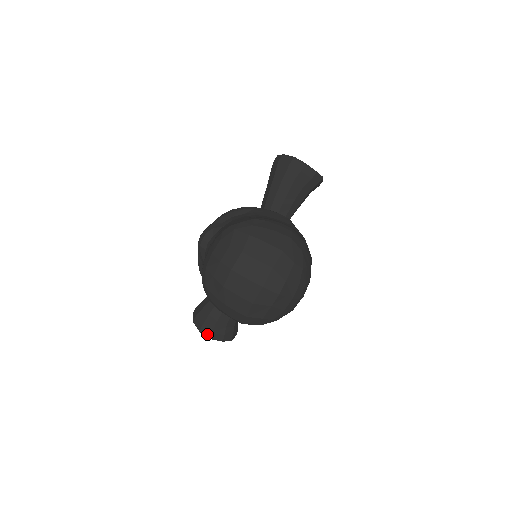
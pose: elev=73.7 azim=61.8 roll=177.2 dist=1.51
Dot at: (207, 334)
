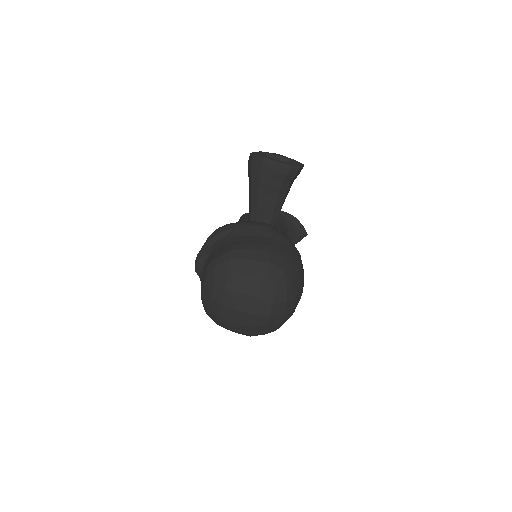
Dot at: occluded
